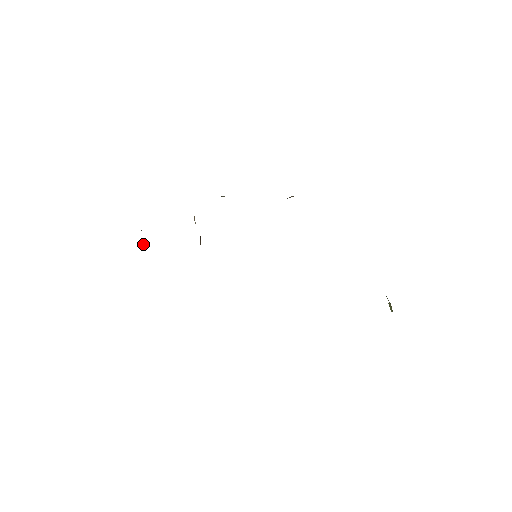
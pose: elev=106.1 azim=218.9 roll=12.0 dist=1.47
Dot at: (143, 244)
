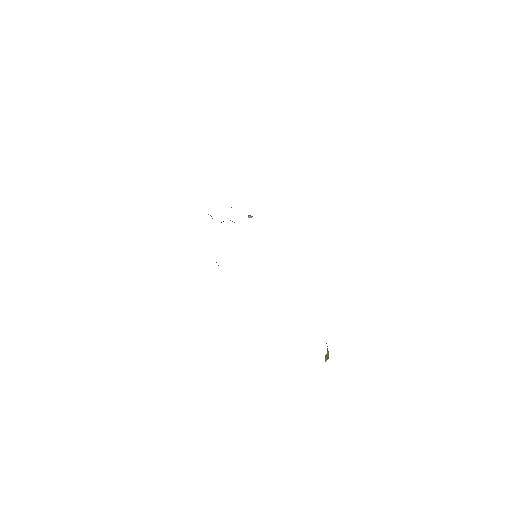
Dot at: occluded
